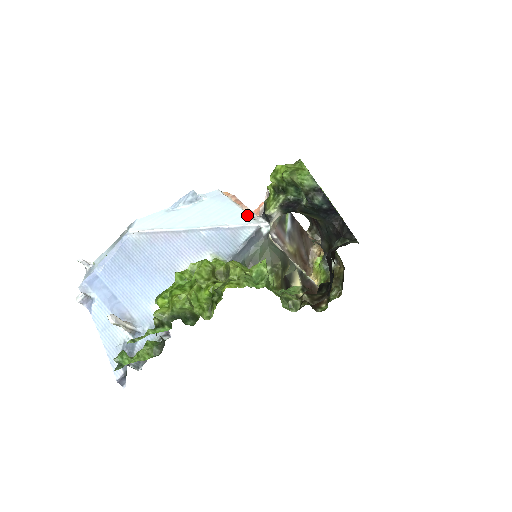
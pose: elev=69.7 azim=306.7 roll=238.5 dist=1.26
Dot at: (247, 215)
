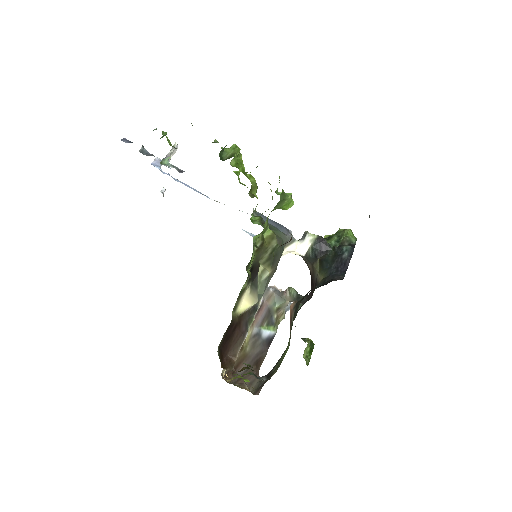
Dot at: occluded
